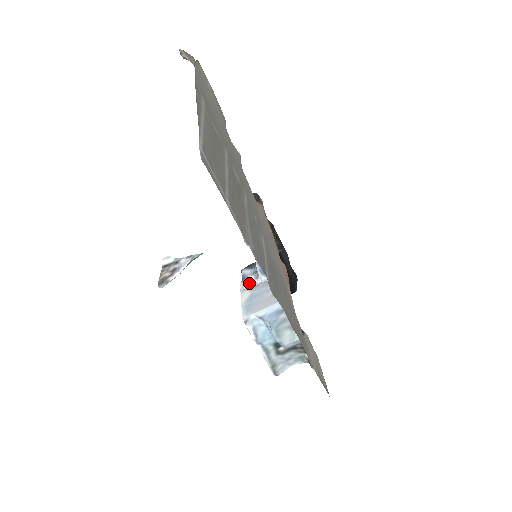
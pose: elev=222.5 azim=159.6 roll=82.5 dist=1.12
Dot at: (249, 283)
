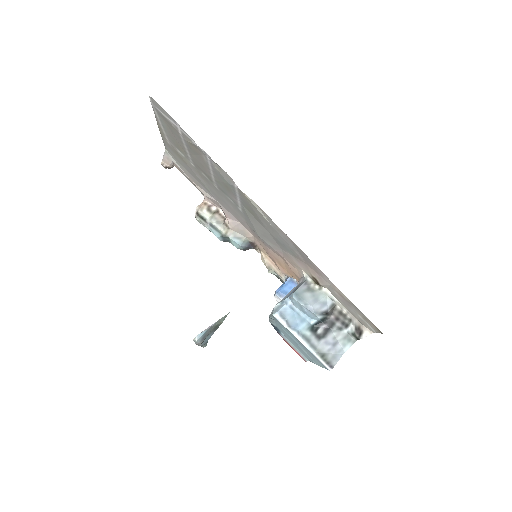
Dot at: occluded
